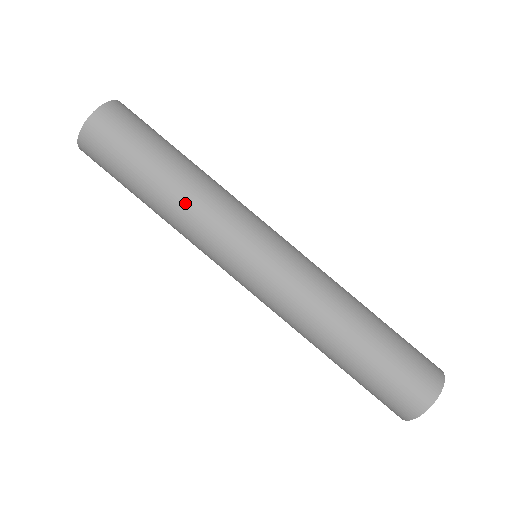
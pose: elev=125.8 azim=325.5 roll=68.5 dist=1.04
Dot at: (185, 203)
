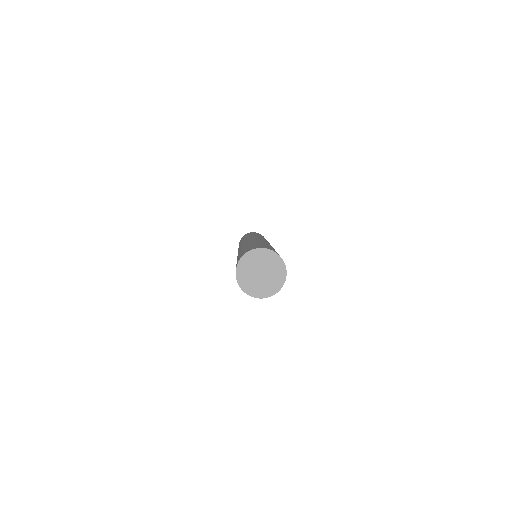
Dot at: occluded
